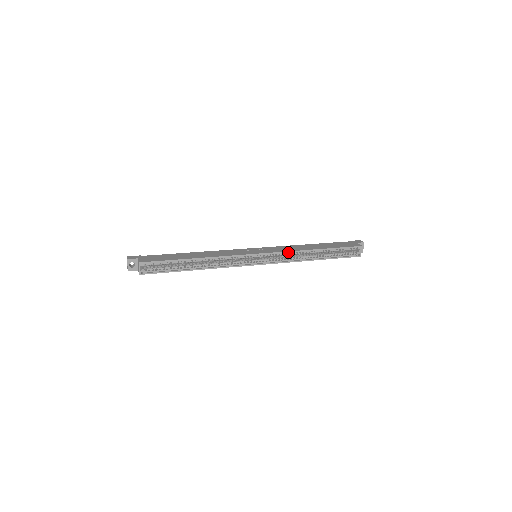
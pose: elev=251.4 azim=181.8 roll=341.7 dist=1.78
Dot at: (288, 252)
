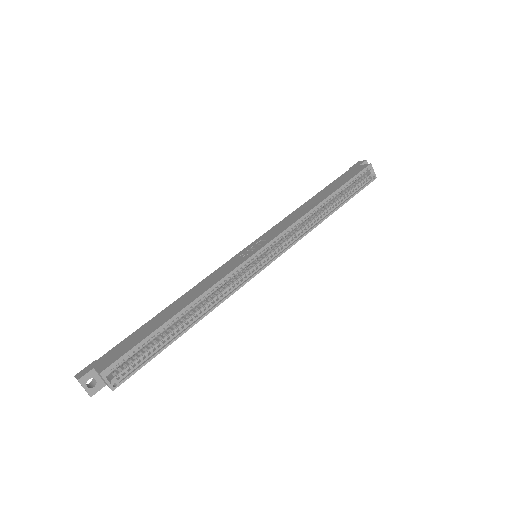
Dot at: (294, 224)
